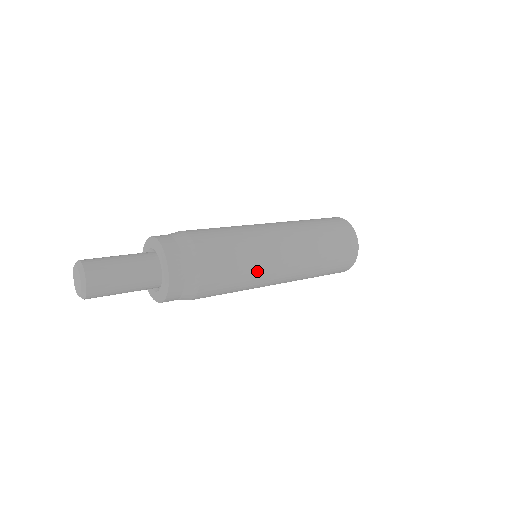
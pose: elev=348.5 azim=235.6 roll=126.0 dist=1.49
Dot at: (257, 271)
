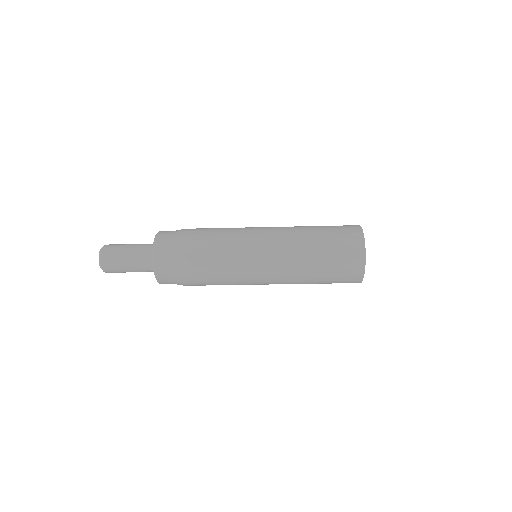
Dot at: (236, 234)
